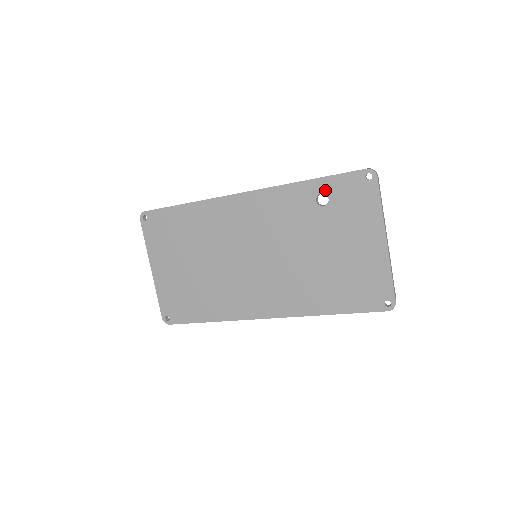
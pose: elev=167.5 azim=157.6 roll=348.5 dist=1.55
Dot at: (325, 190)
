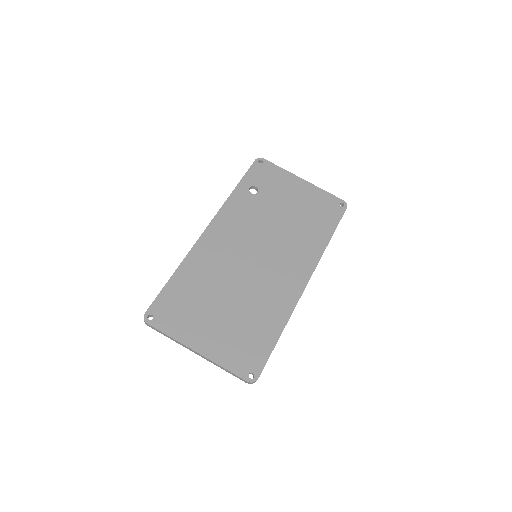
Dot at: (249, 185)
